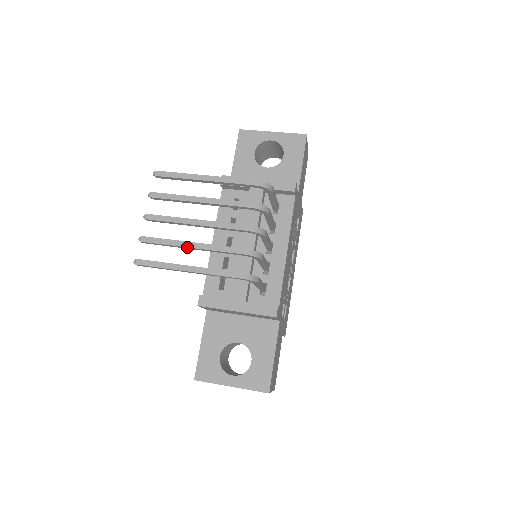
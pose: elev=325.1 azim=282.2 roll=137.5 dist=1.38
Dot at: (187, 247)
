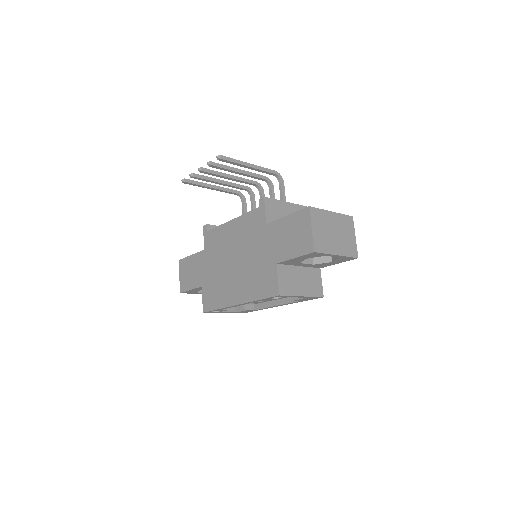
Dot at: (237, 169)
